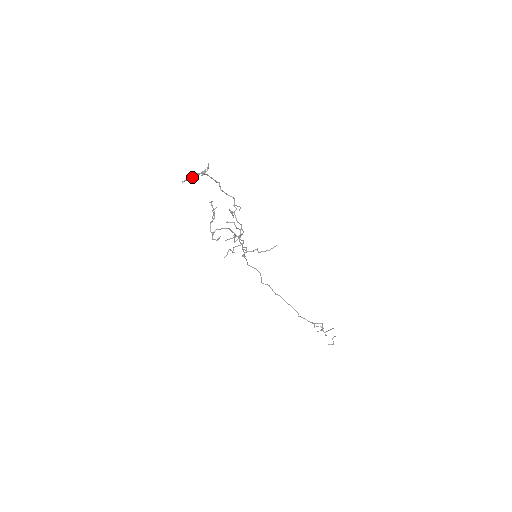
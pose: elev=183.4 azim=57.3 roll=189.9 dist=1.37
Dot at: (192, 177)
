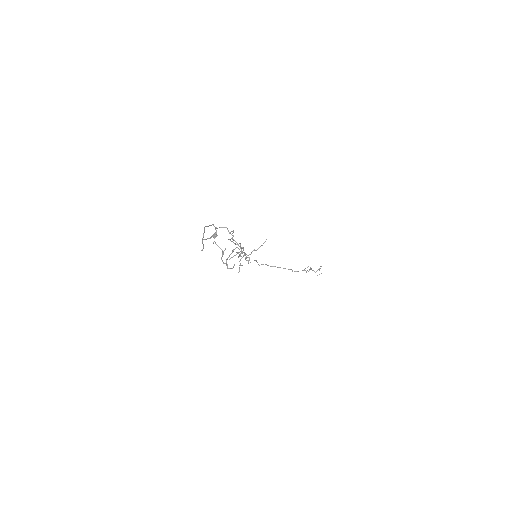
Dot at: (202, 240)
